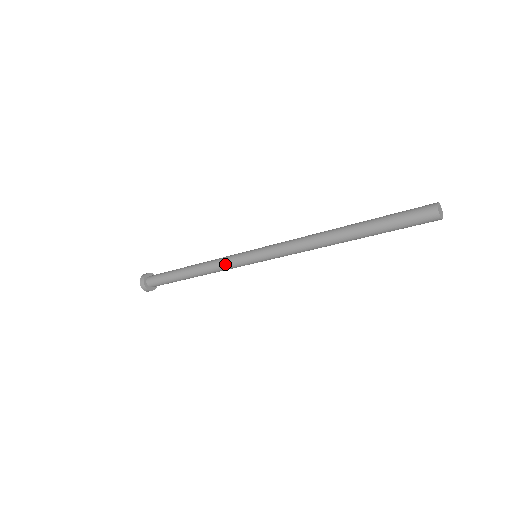
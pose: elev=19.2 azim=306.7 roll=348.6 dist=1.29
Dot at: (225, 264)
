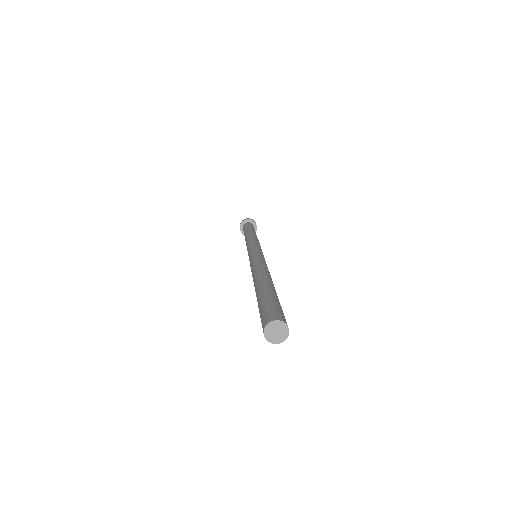
Dot at: occluded
